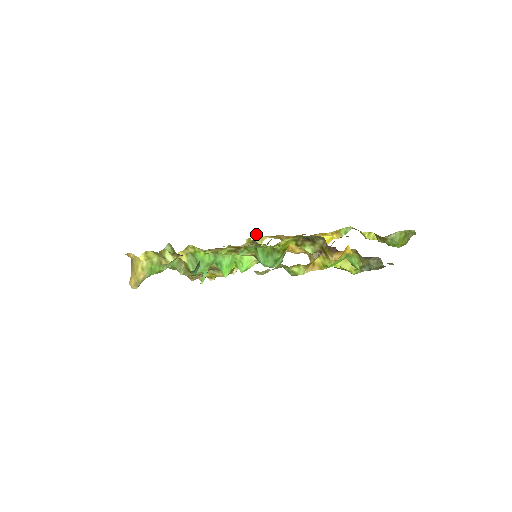
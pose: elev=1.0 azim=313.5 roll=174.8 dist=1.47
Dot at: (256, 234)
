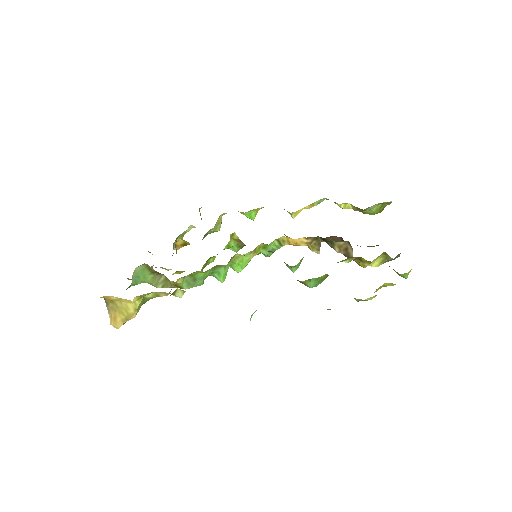
Dot at: occluded
